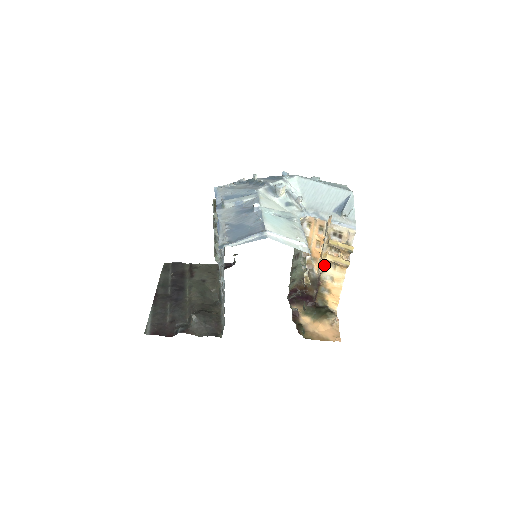
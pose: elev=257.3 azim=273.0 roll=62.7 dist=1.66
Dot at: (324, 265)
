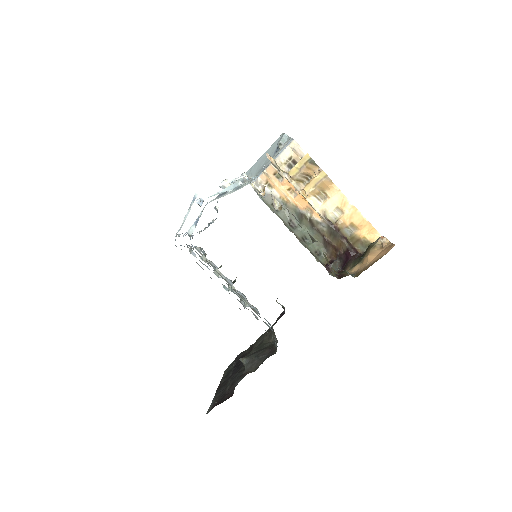
Dot at: (318, 205)
